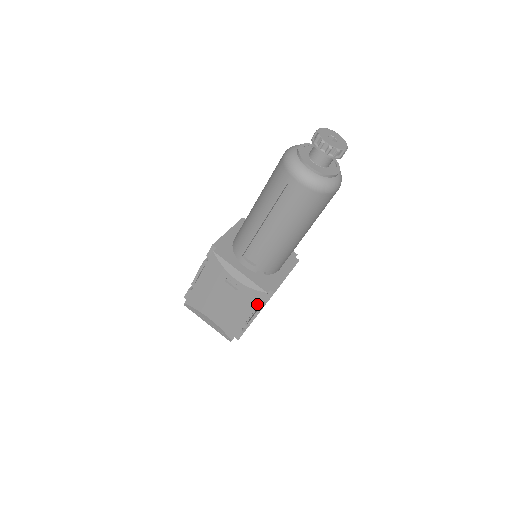
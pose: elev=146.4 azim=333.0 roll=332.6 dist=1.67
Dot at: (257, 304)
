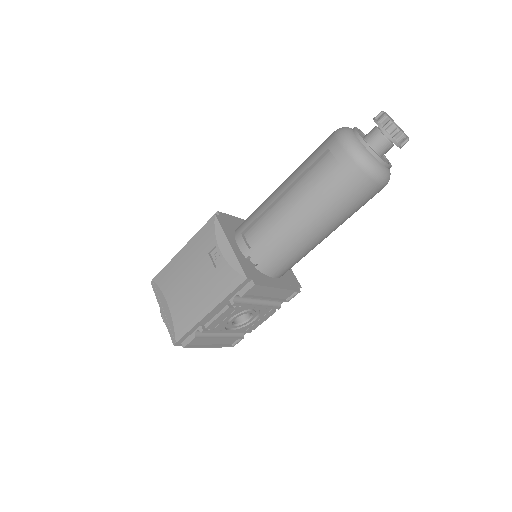
Dot at: (228, 292)
